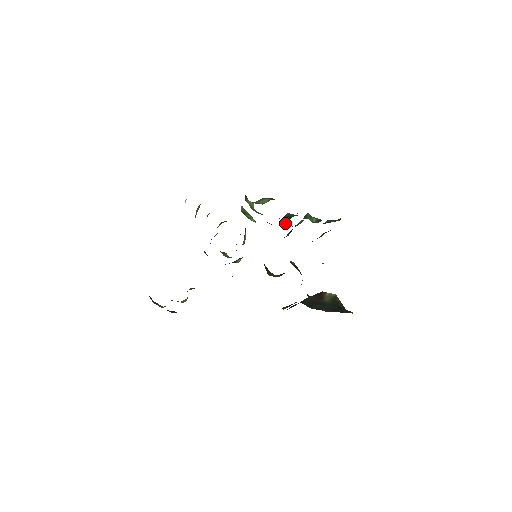
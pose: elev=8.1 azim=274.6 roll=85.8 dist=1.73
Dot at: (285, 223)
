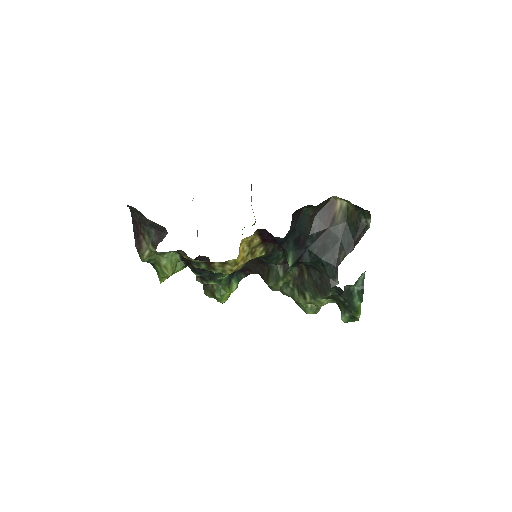
Dot at: occluded
